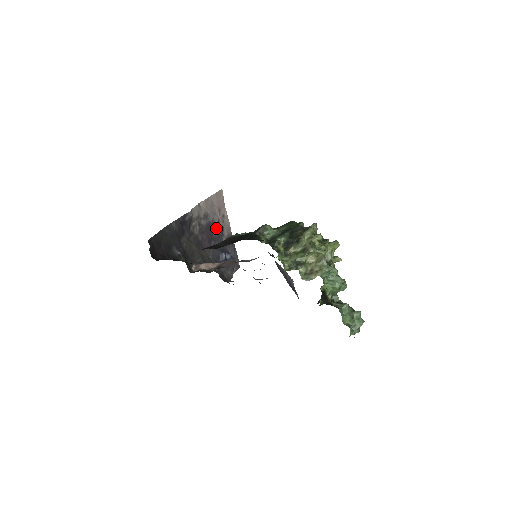
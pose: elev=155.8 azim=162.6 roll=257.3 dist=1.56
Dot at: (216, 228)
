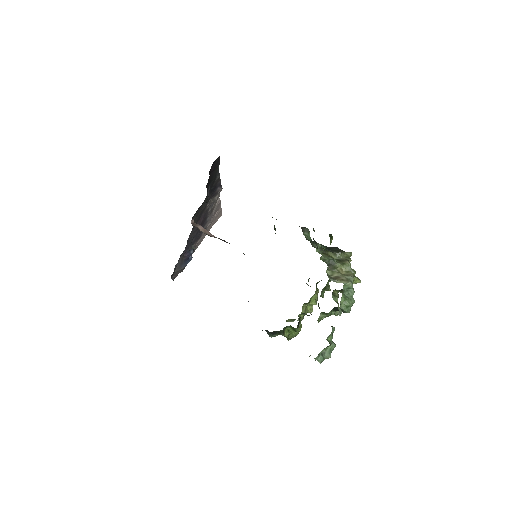
Dot at: occluded
